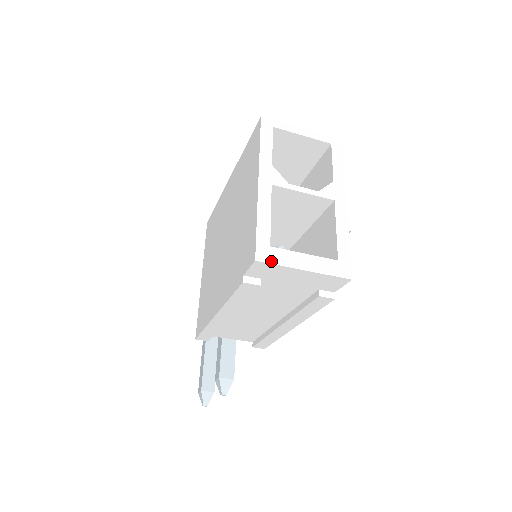
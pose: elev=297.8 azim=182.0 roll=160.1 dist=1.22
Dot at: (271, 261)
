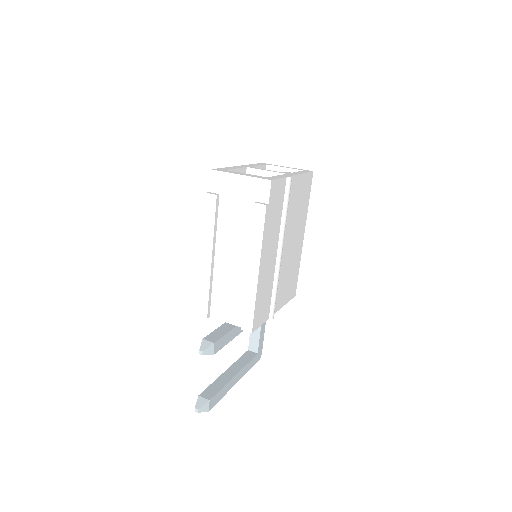
Dot at: (220, 171)
